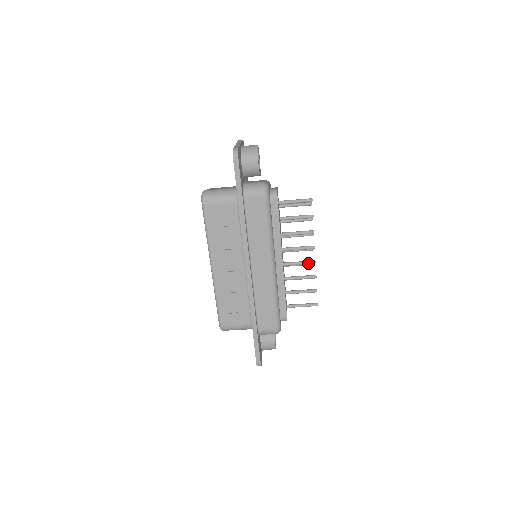
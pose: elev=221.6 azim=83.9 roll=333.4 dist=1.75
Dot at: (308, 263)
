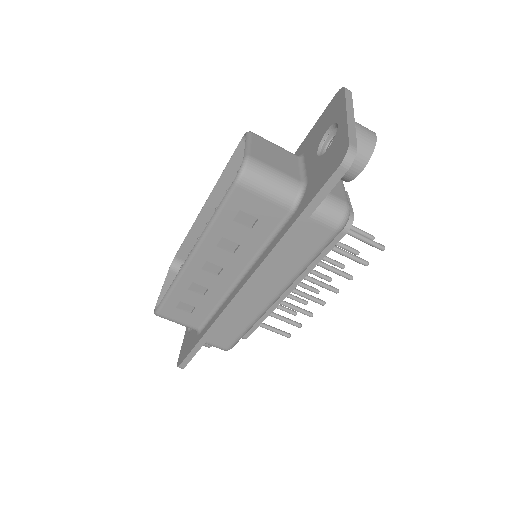
Dot at: (316, 301)
